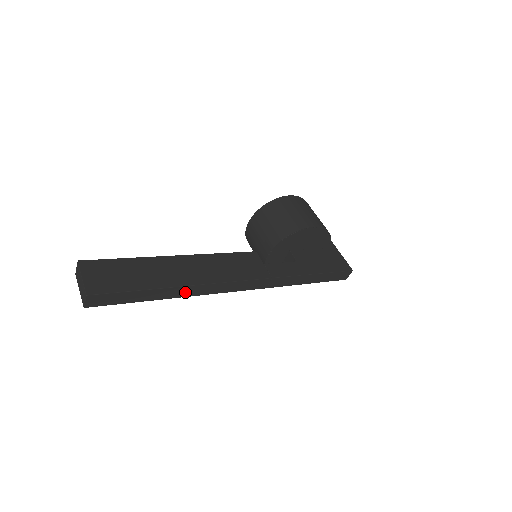
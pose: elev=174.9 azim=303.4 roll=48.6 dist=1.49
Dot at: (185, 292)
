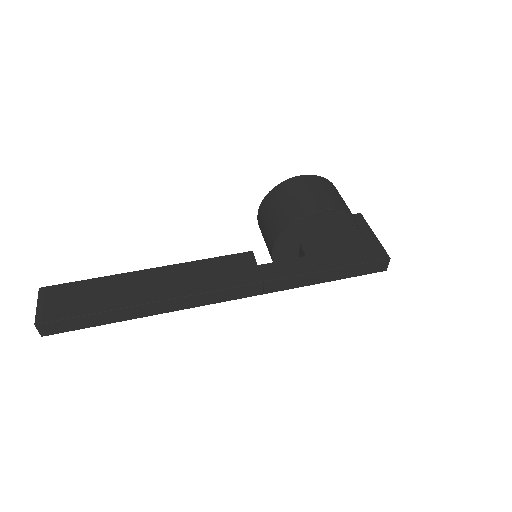
Dot at: (152, 310)
